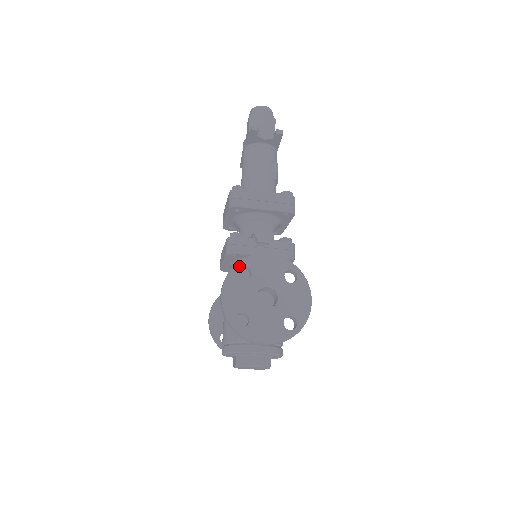
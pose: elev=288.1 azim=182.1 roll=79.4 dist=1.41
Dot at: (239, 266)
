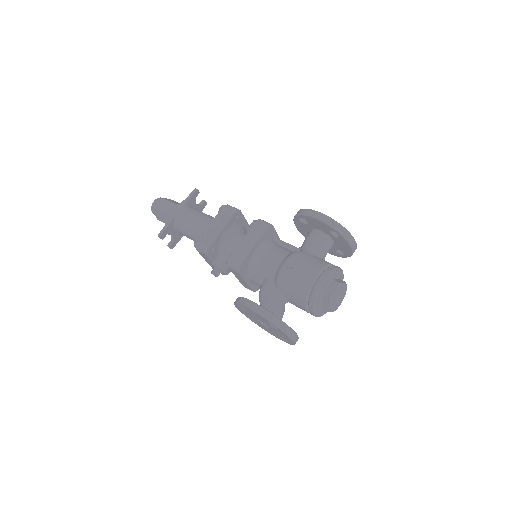
Dot at: occluded
